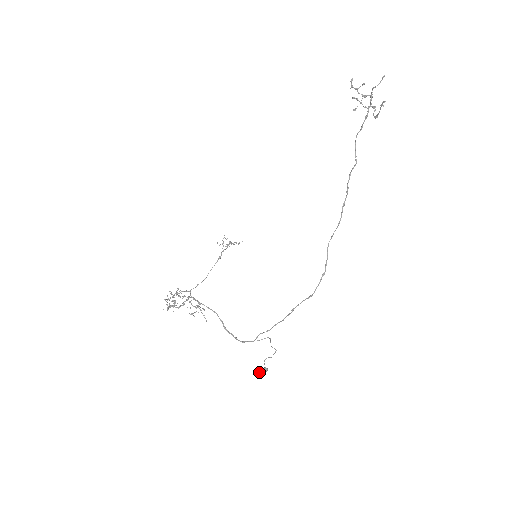
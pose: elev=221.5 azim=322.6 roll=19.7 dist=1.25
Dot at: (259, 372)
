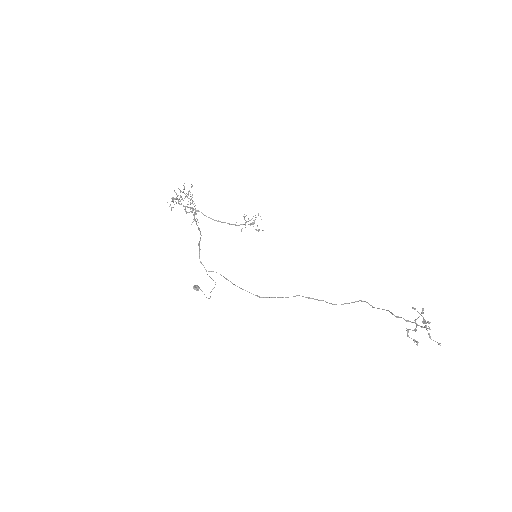
Dot at: (193, 287)
